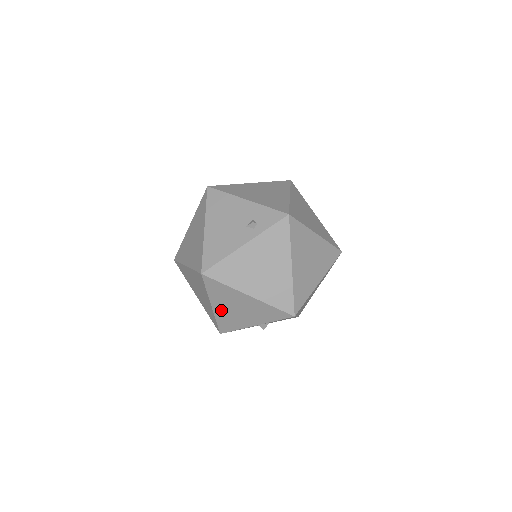
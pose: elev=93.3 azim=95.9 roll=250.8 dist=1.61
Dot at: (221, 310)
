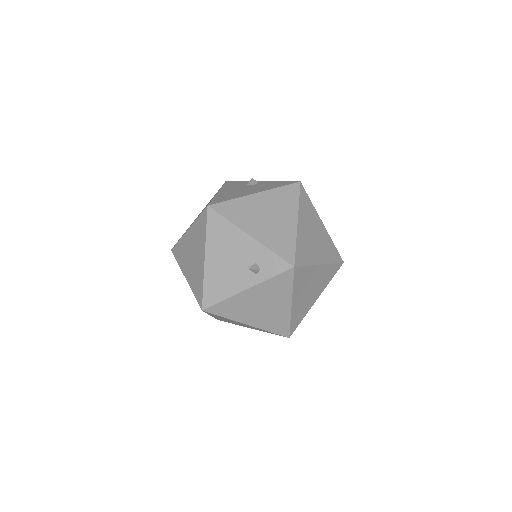
Dot at: occluded
